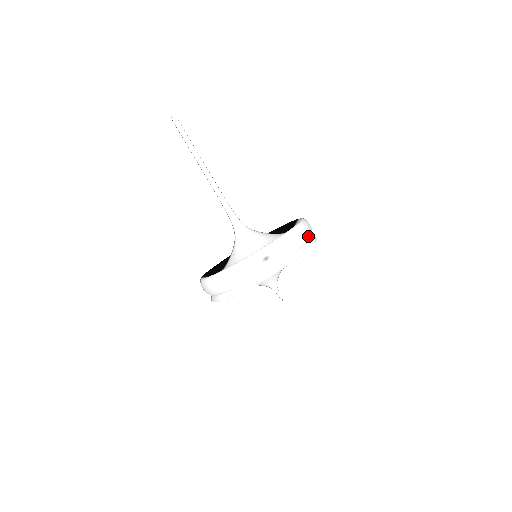
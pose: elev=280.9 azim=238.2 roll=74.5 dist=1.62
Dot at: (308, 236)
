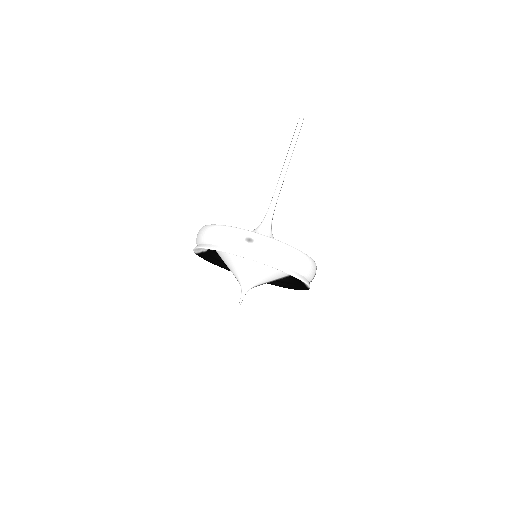
Dot at: (300, 267)
